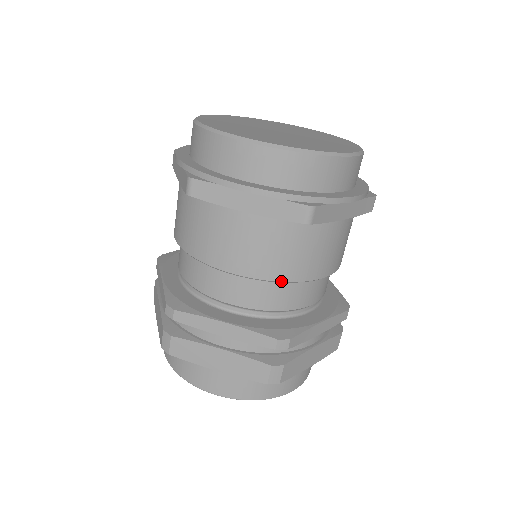
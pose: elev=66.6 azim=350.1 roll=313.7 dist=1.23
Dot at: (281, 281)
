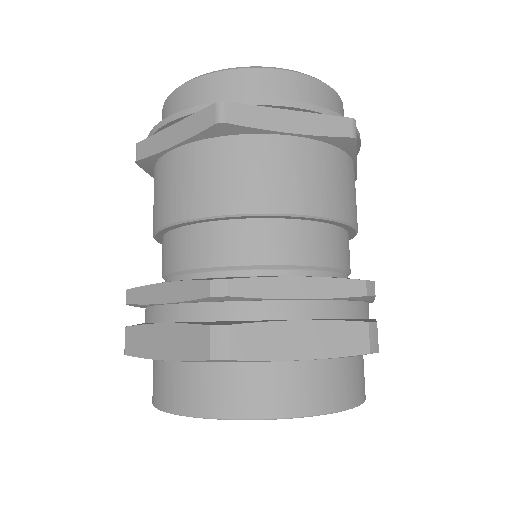
Dot at: (220, 215)
